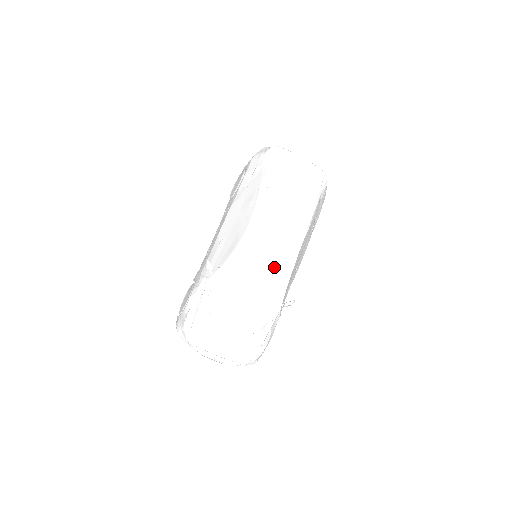
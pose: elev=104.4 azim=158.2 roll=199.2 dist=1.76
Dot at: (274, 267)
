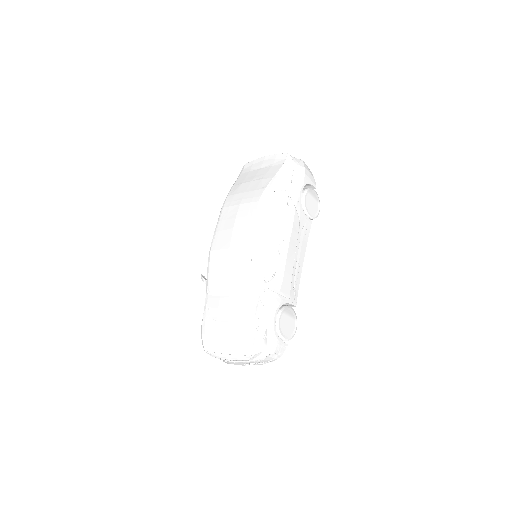
Dot at: (238, 249)
